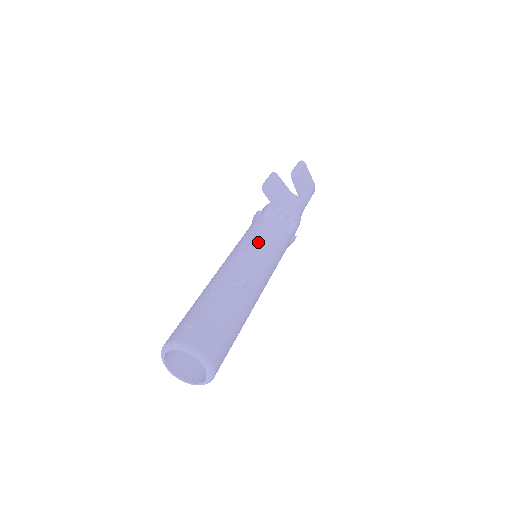
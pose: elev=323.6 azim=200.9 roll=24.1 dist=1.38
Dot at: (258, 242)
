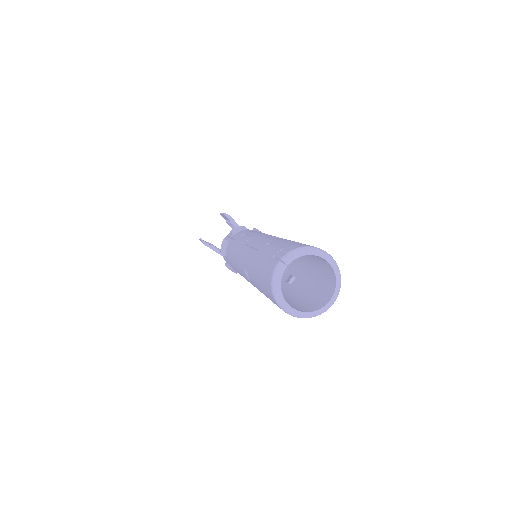
Dot at: (254, 233)
